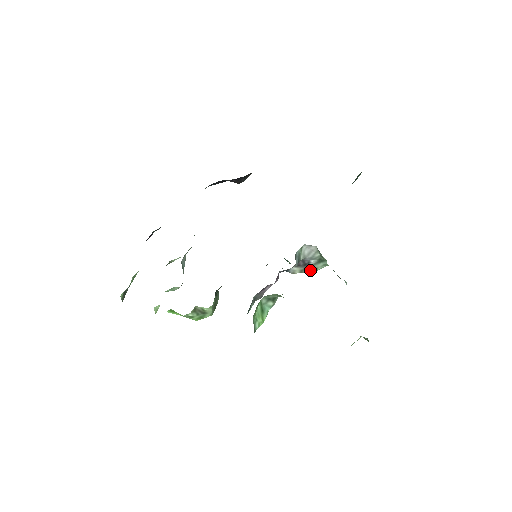
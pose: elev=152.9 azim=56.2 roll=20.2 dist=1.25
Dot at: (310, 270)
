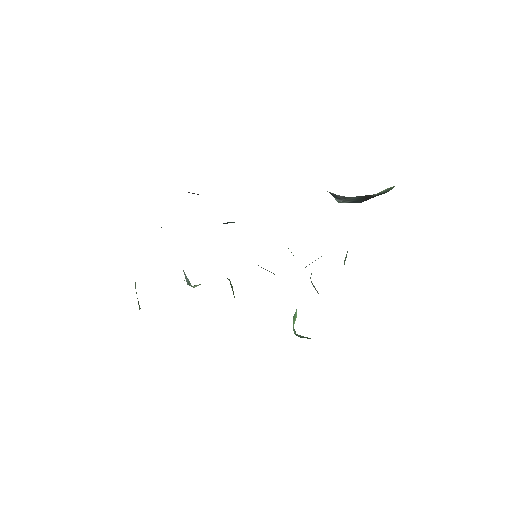
Dot at: occluded
